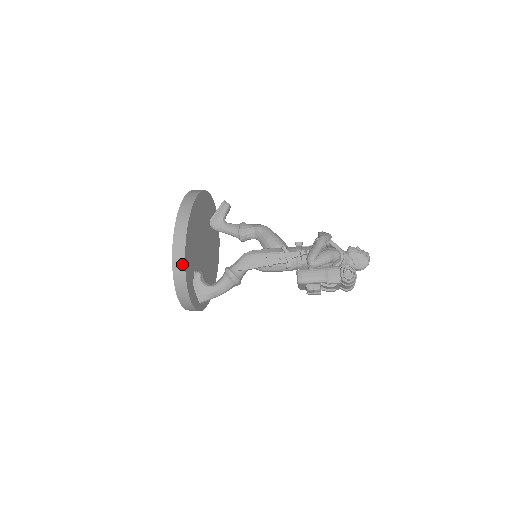
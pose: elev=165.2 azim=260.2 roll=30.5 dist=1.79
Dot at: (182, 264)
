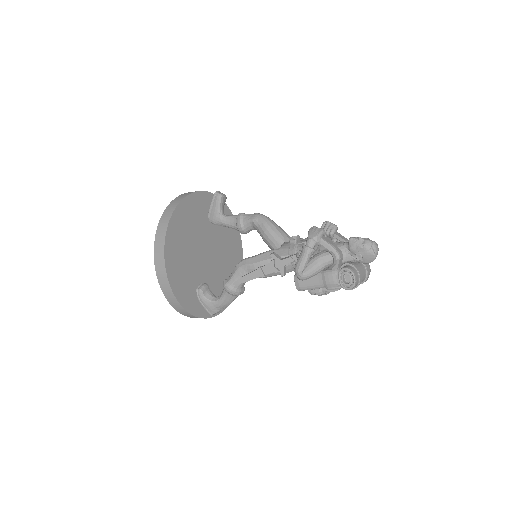
Dot at: (173, 297)
